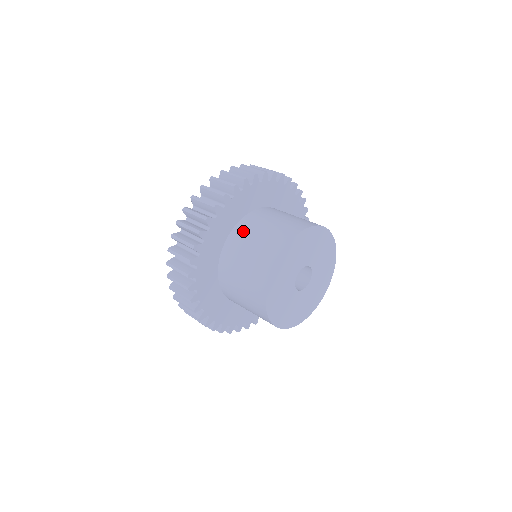
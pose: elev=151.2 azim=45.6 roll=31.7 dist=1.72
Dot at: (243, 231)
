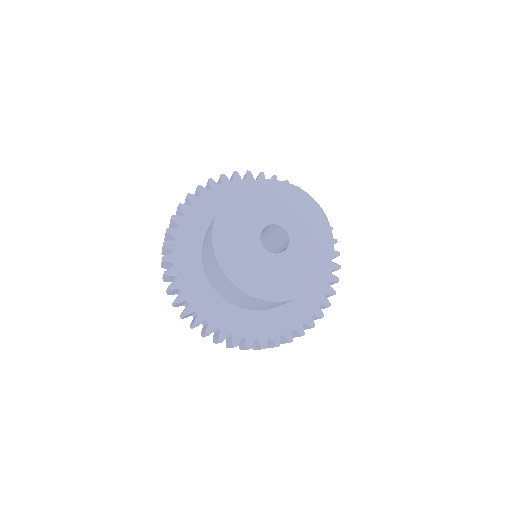
Dot at: occluded
